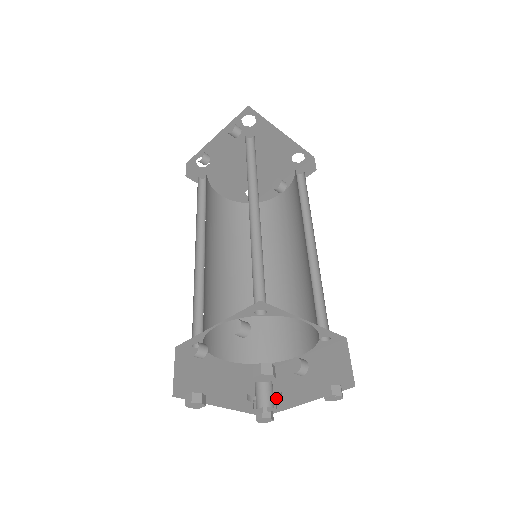
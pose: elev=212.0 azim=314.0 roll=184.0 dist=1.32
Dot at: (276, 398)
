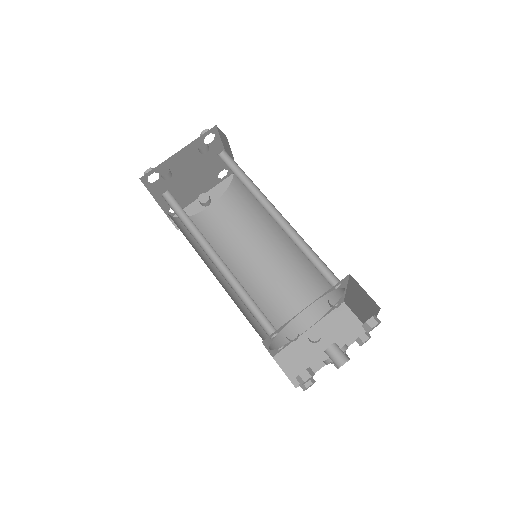
Dot at: occluded
